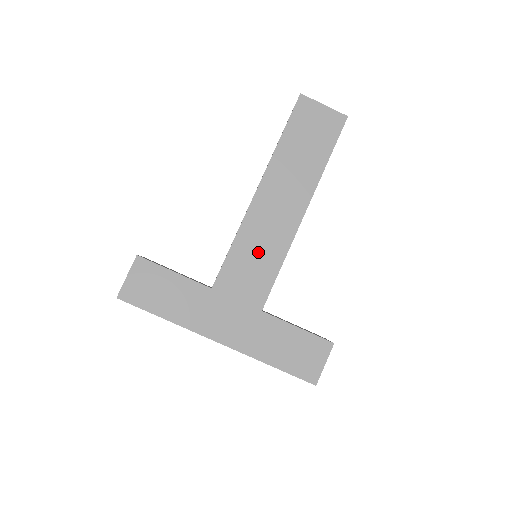
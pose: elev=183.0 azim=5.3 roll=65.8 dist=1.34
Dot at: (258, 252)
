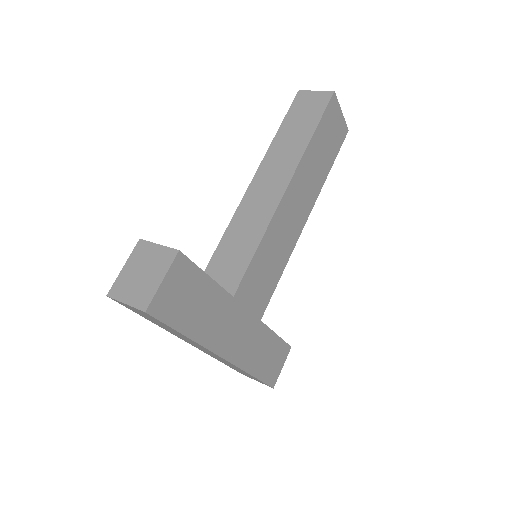
Dot at: (273, 257)
